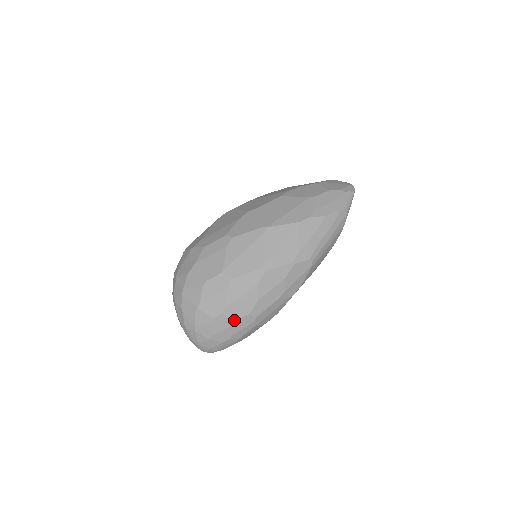
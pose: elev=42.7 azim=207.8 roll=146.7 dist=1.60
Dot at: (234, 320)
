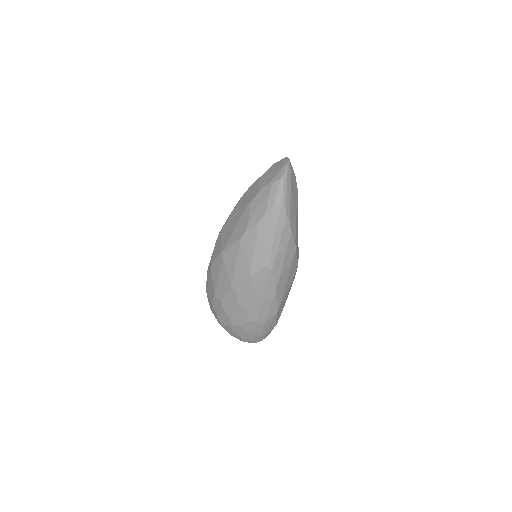
Dot at: (242, 327)
